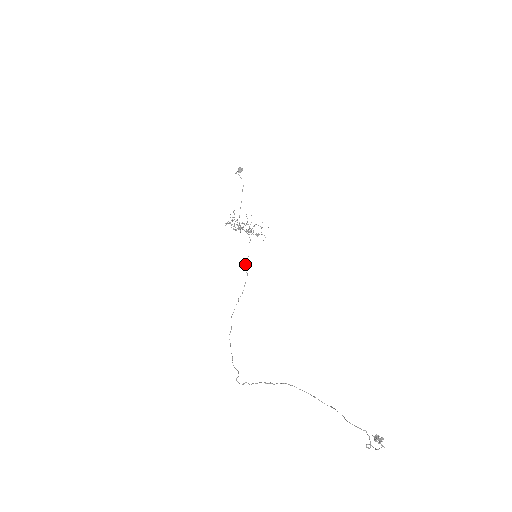
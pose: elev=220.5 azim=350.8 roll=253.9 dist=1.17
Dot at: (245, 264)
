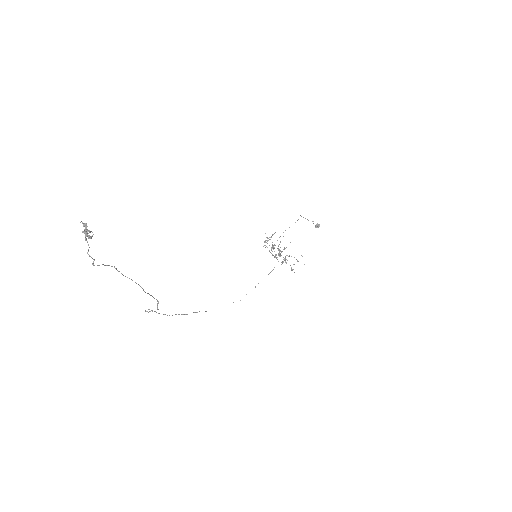
Dot at: occluded
